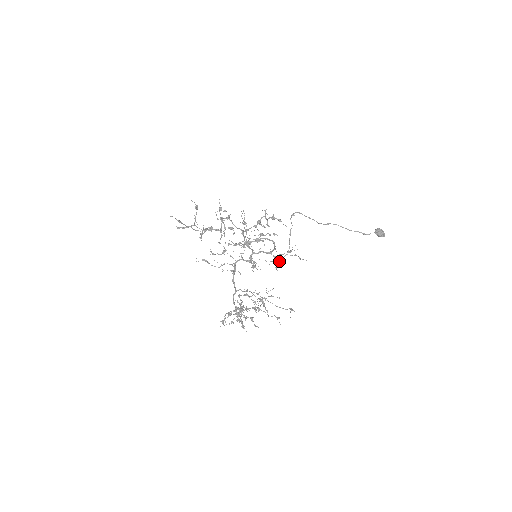
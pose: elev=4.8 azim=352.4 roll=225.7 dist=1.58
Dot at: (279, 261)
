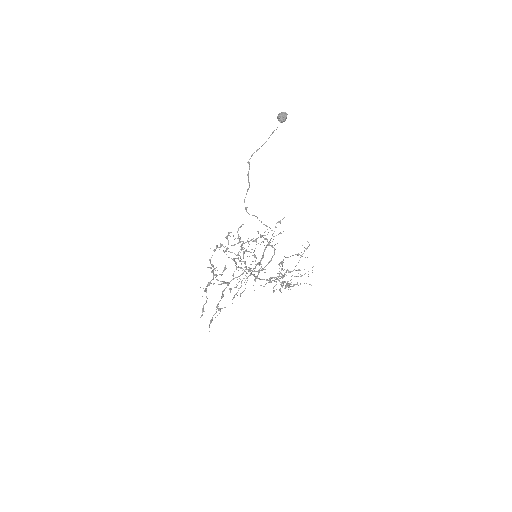
Dot at: occluded
